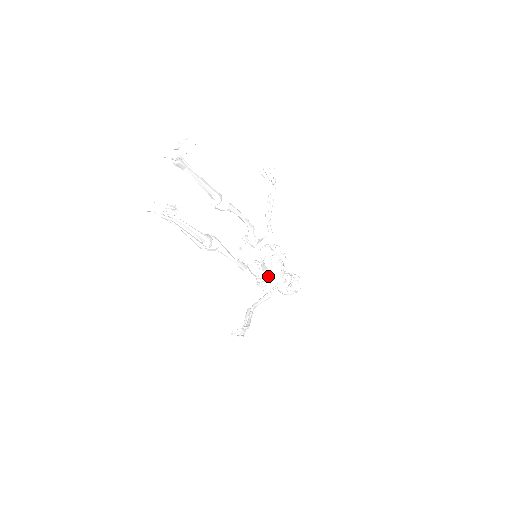
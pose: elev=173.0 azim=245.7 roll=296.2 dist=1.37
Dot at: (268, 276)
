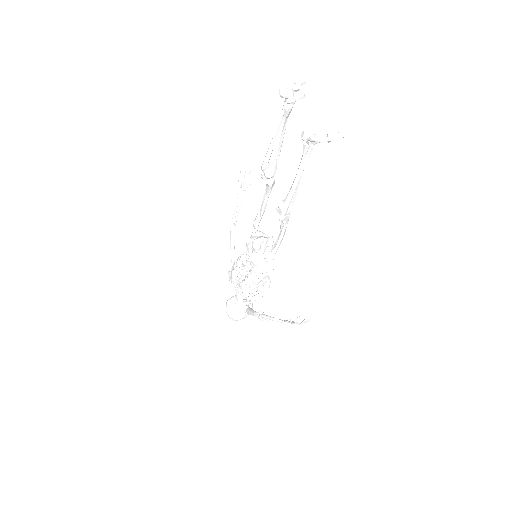
Dot at: occluded
